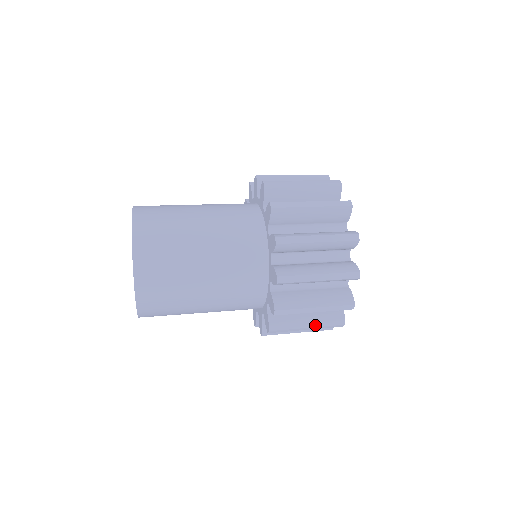
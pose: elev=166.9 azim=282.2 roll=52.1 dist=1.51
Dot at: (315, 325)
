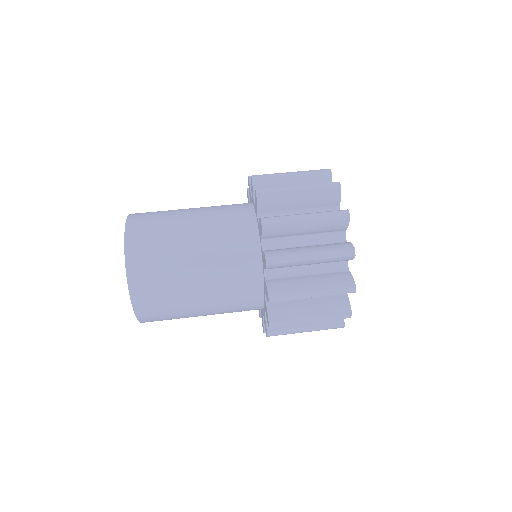
Dot at: (314, 329)
